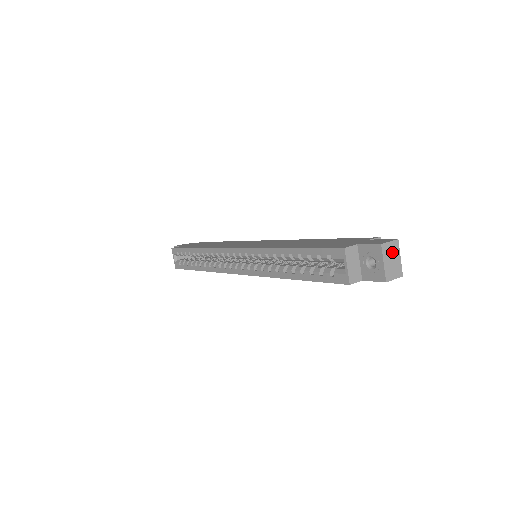
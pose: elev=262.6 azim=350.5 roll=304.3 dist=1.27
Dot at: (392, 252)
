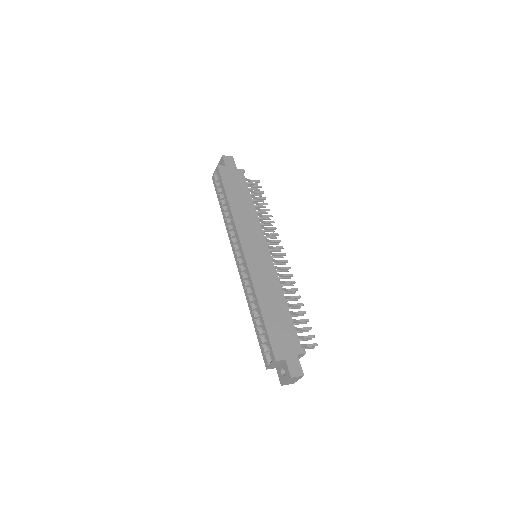
Dot at: (295, 379)
